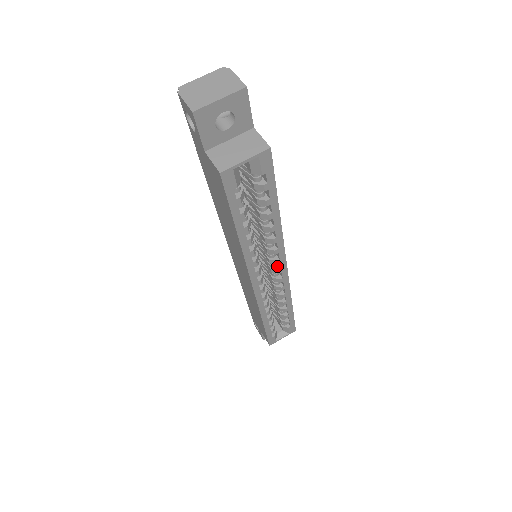
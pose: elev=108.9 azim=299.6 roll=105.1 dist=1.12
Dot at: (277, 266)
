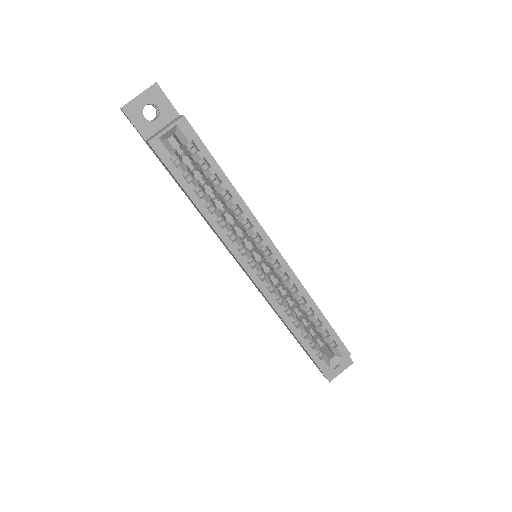
Dot at: (270, 253)
